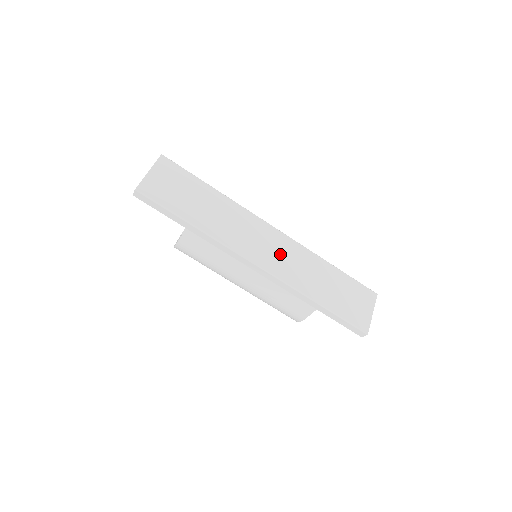
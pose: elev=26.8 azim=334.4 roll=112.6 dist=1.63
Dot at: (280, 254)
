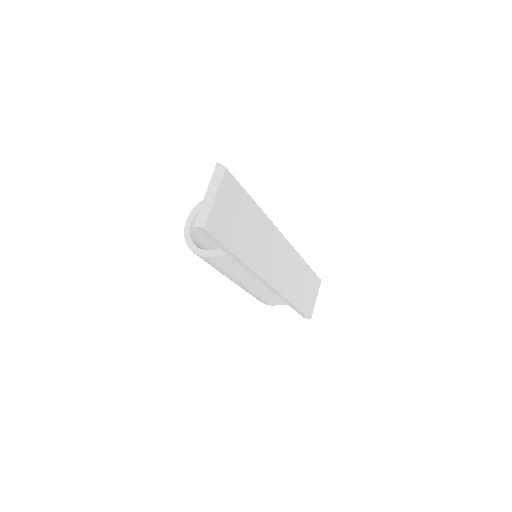
Dot at: (284, 266)
